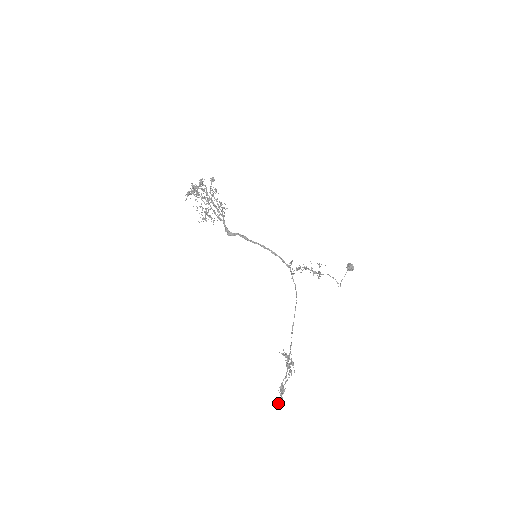
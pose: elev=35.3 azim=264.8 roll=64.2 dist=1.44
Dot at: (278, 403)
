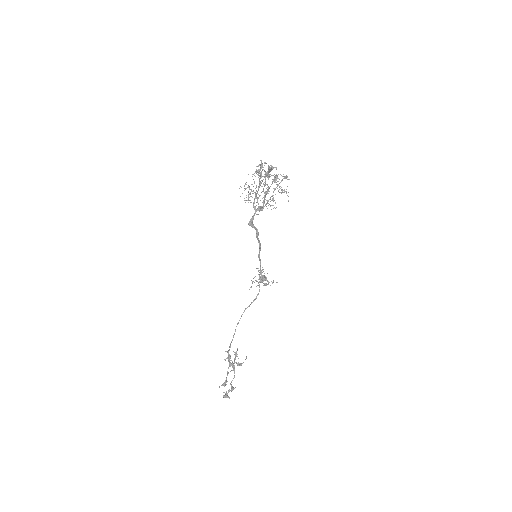
Dot at: (224, 397)
